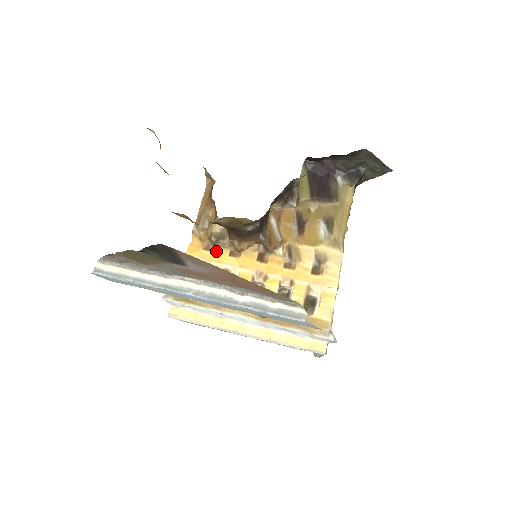
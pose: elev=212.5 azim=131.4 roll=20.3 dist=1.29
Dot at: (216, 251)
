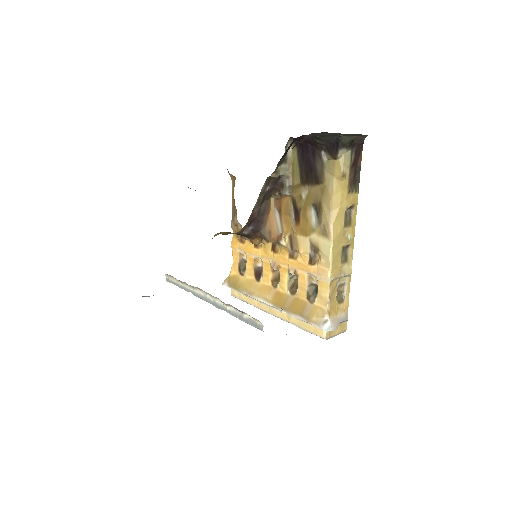
Dot at: (247, 243)
